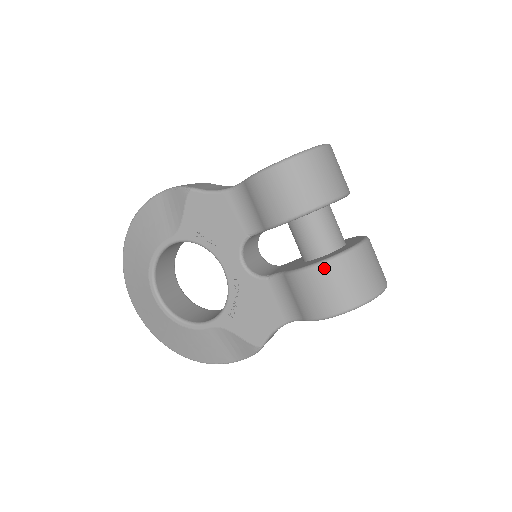
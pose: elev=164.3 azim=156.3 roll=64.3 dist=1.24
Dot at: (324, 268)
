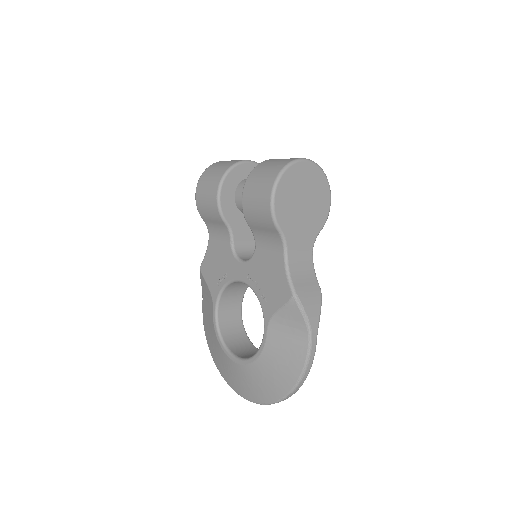
Dot at: (246, 187)
